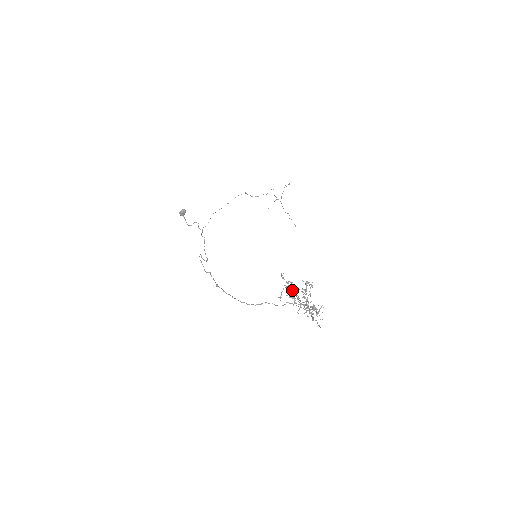
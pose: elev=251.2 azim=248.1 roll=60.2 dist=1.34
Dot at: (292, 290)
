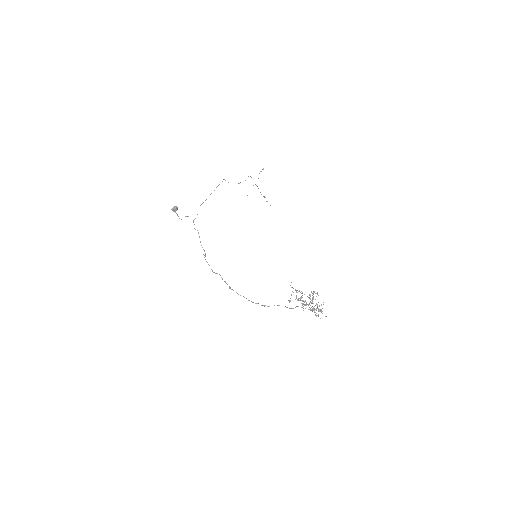
Dot at: occluded
